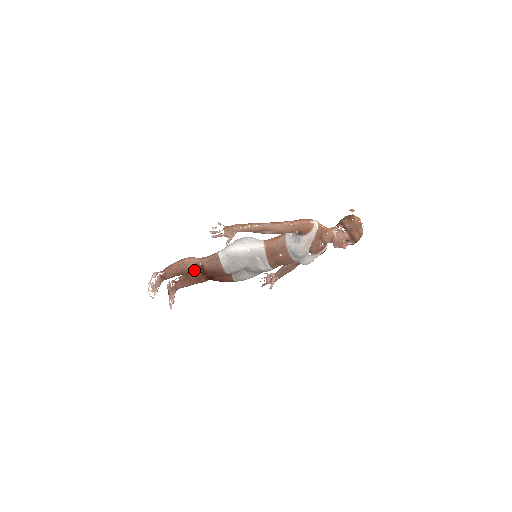
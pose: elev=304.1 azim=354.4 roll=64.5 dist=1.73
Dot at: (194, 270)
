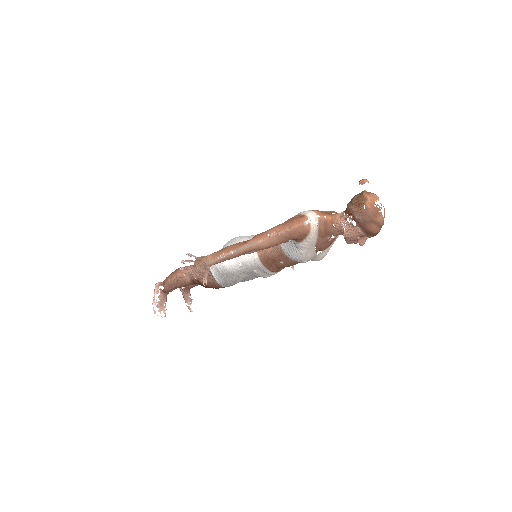
Dot at: (193, 283)
